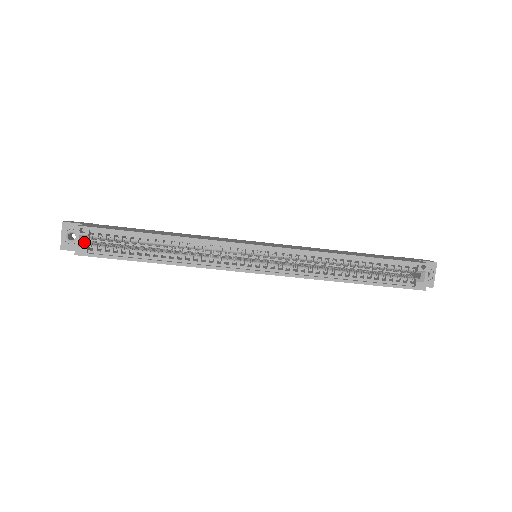
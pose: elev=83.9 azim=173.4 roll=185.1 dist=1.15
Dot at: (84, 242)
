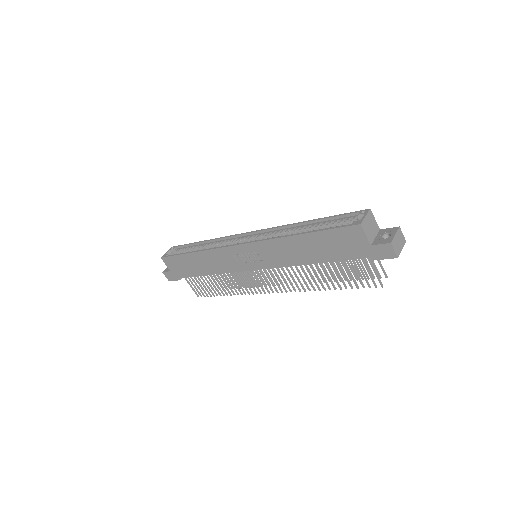
Dot at: occluded
